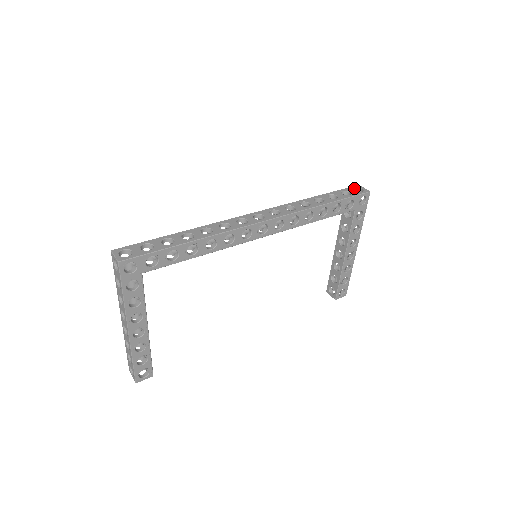
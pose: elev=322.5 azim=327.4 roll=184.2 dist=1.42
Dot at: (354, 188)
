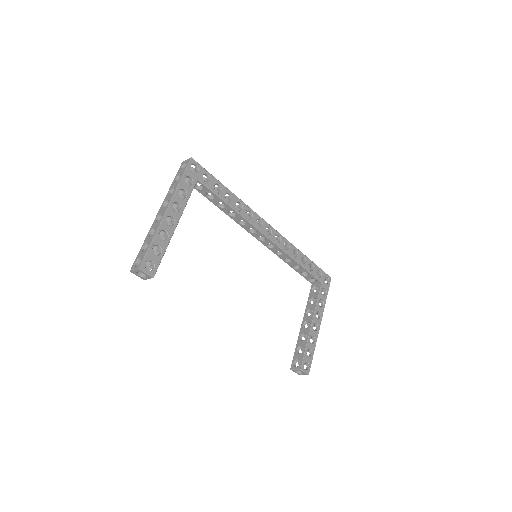
Dot at: occluded
